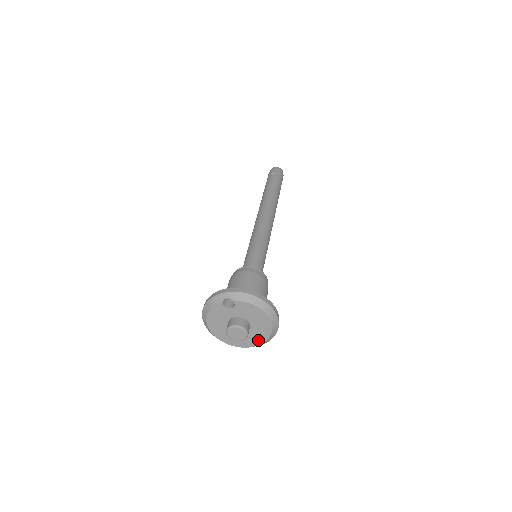
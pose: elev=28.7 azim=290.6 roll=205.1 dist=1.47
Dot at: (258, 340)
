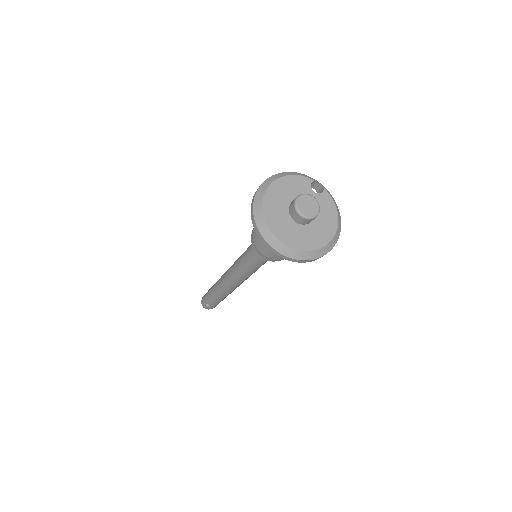
Dot at: (300, 243)
